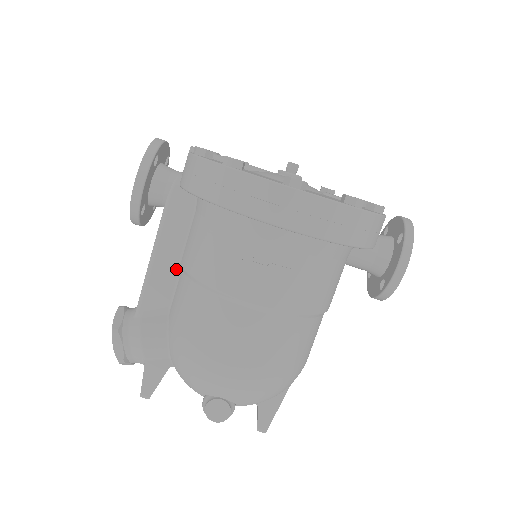
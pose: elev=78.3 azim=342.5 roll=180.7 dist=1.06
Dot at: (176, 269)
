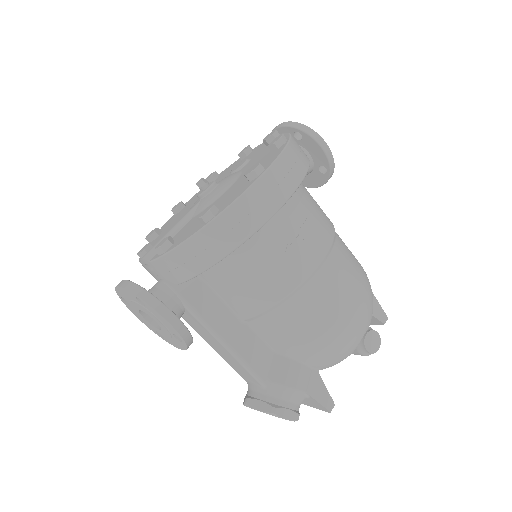
Dot at: (245, 327)
